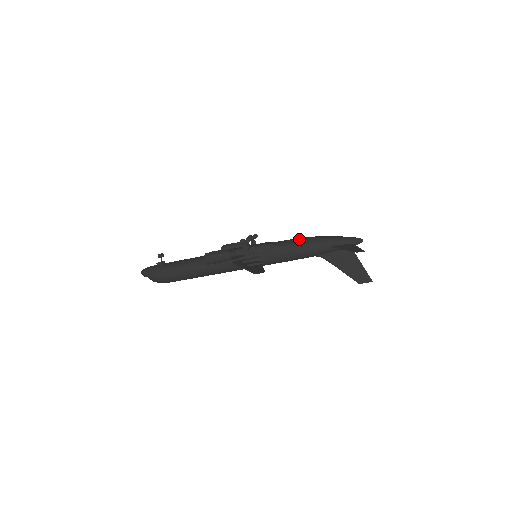
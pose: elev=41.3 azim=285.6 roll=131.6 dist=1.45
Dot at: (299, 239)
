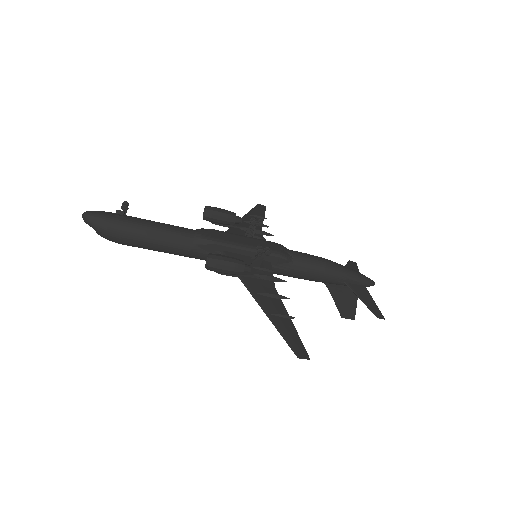
Dot at: (317, 261)
